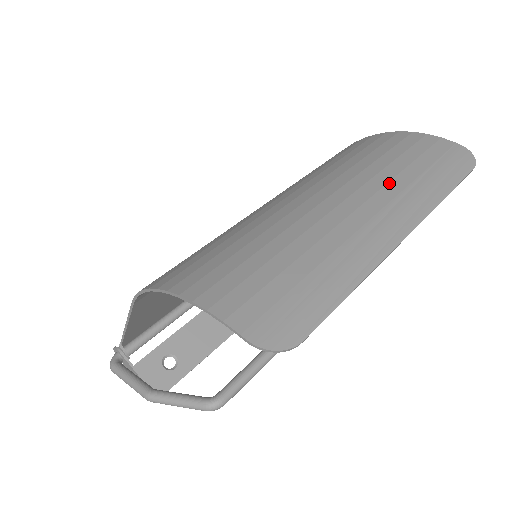
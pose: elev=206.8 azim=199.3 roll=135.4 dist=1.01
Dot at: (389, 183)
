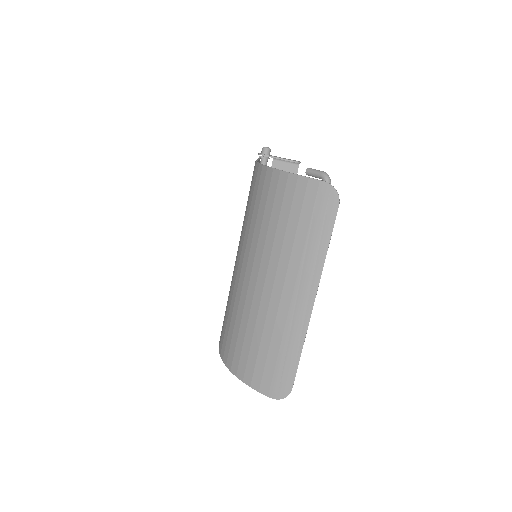
Dot at: (291, 257)
